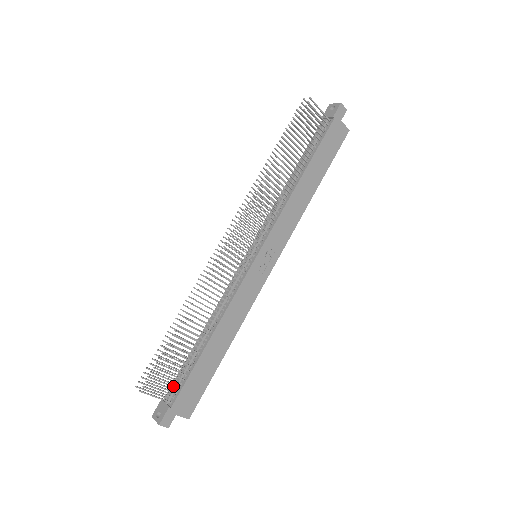
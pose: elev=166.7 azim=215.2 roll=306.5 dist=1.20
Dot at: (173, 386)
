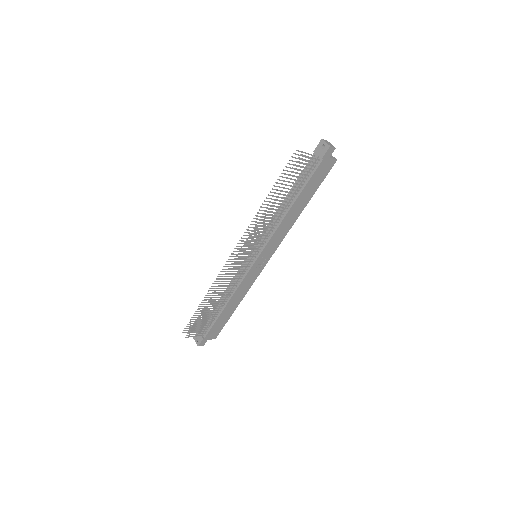
Dot at: (204, 329)
